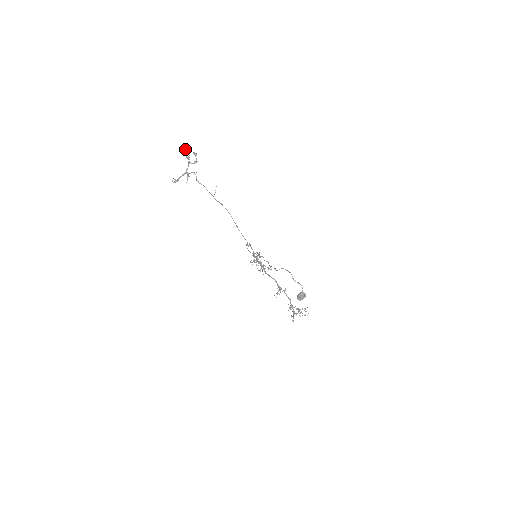
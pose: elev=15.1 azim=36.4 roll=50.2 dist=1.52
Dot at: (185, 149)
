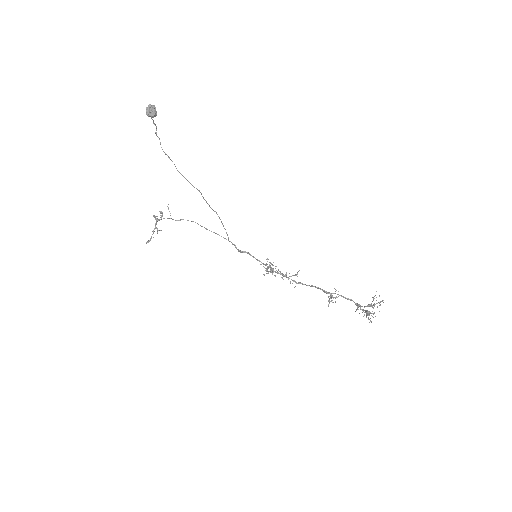
Dot at: occluded
